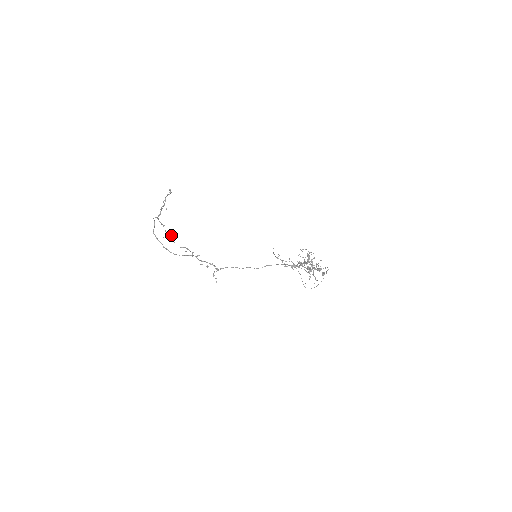
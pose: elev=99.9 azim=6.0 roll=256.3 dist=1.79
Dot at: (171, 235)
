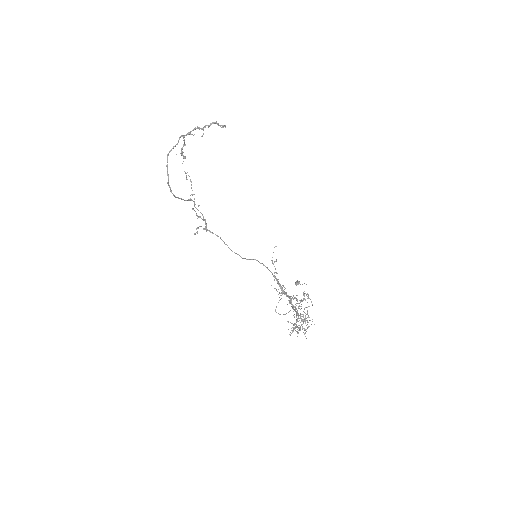
Dot at: (184, 156)
